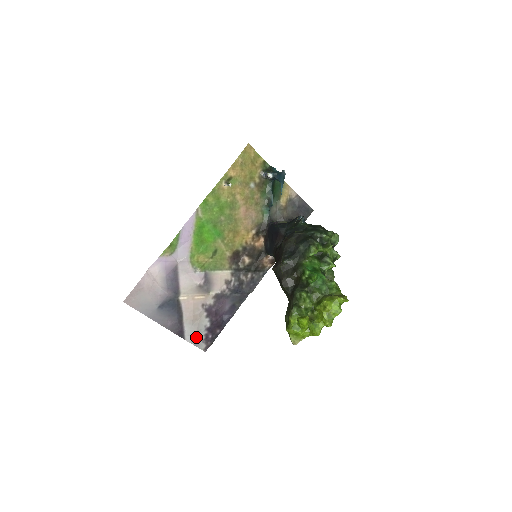
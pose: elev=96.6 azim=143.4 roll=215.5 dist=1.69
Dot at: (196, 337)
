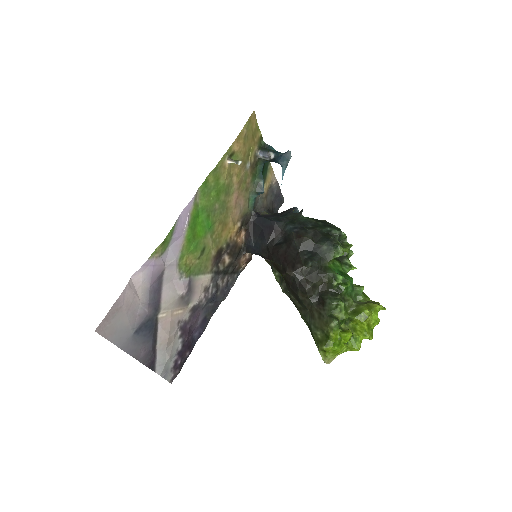
Dot at: (166, 366)
